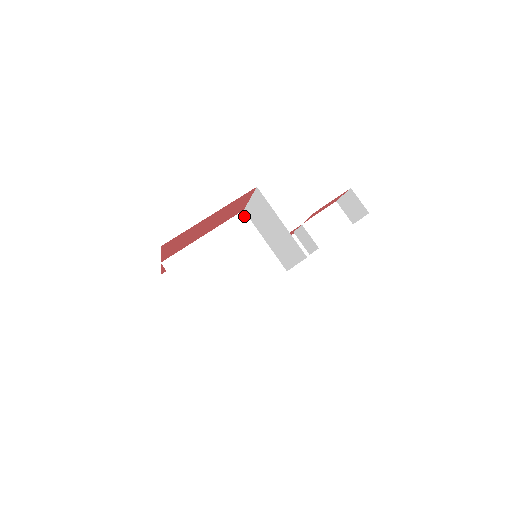
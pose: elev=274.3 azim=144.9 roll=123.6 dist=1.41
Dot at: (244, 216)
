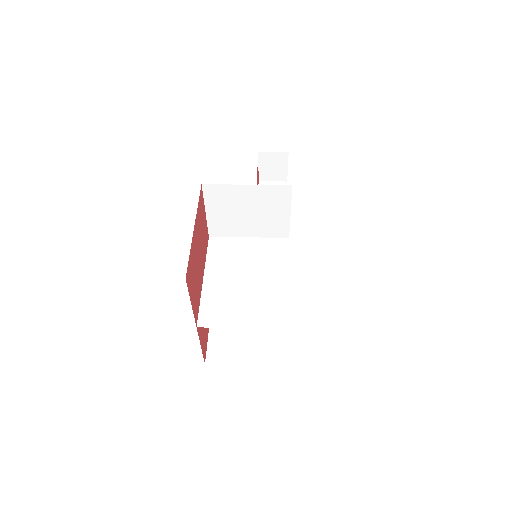
Dot at: (214, 239)
